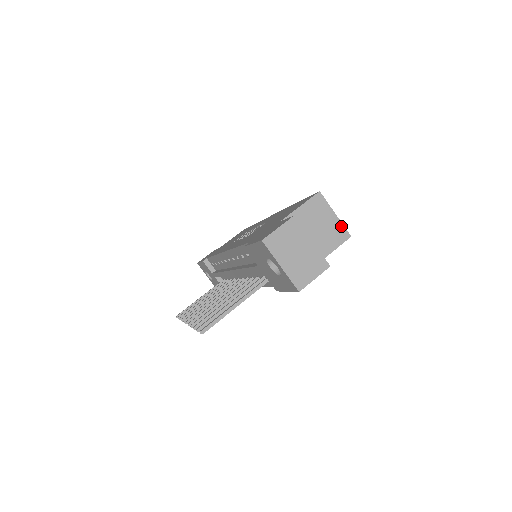
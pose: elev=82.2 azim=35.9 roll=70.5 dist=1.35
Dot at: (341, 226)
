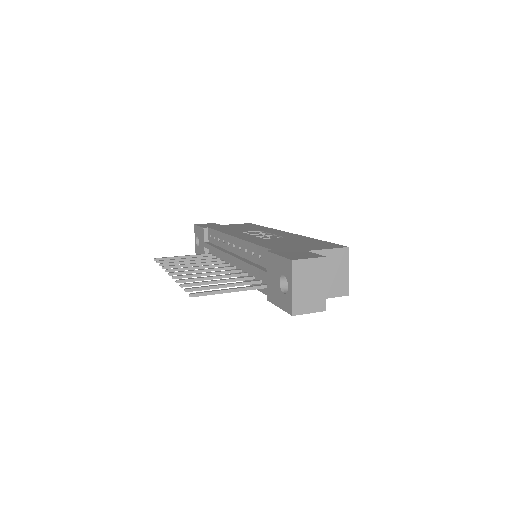
Dot at: (347, 283)
